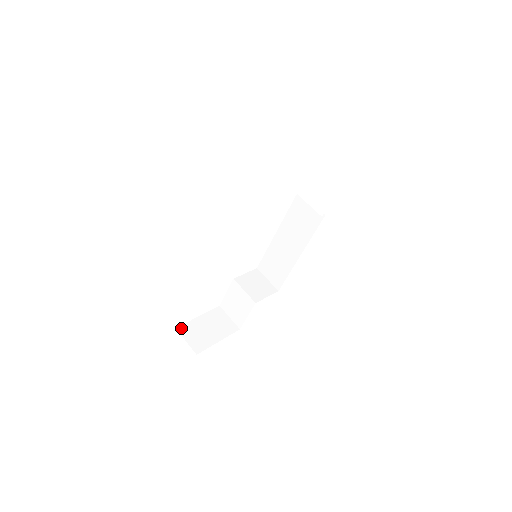
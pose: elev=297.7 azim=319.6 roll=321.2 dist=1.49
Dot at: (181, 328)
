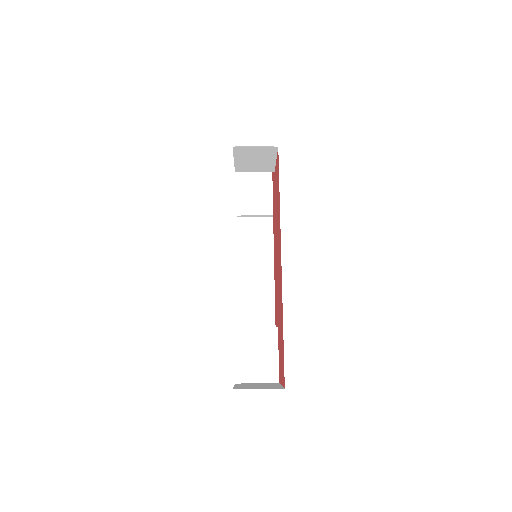
Dot at: (236, 388)
